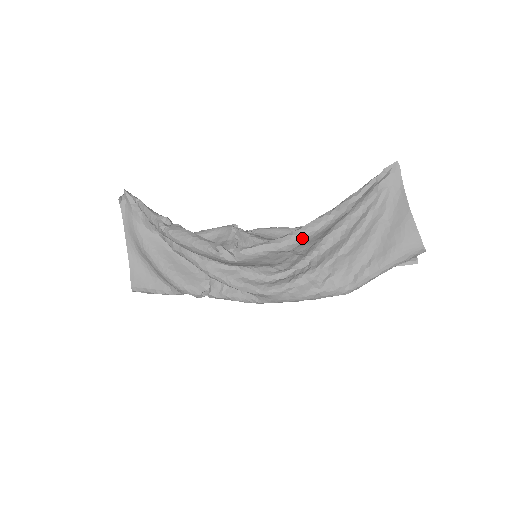
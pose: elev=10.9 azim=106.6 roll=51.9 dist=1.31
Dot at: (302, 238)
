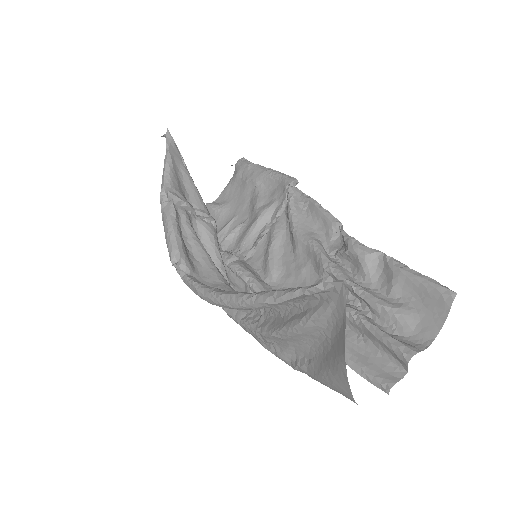
Dot at: (221, 305)
